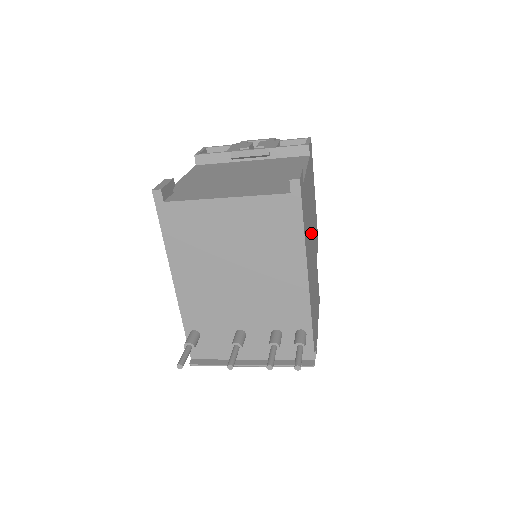
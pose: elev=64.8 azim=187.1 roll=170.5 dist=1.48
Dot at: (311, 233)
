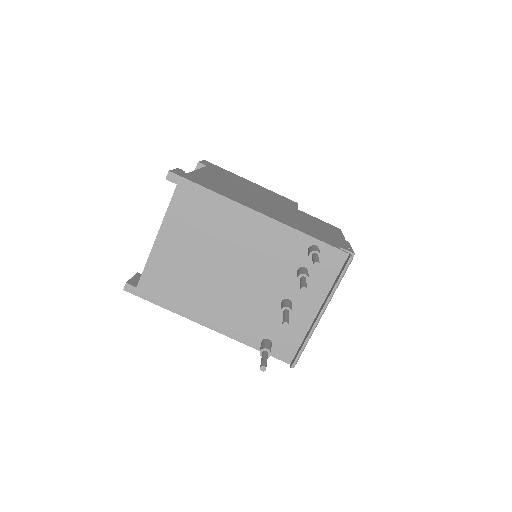
Dot at: (253, 196)
